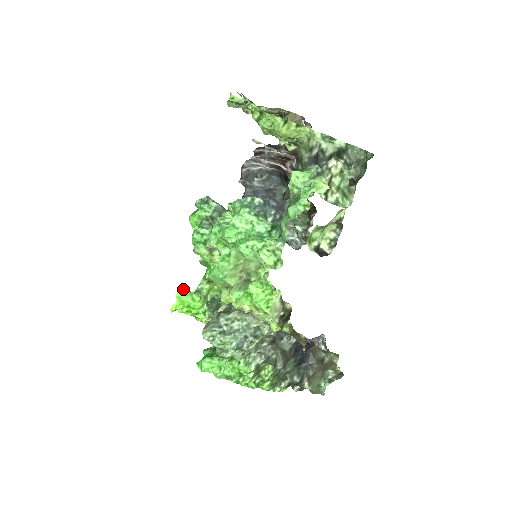
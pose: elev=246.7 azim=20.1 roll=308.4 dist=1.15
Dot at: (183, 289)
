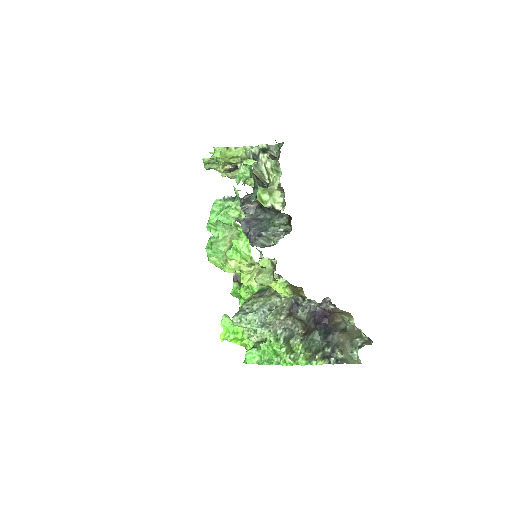
Dot at: (225, 318)
